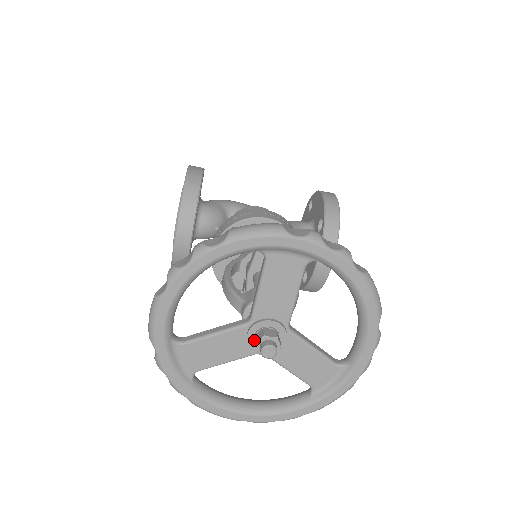
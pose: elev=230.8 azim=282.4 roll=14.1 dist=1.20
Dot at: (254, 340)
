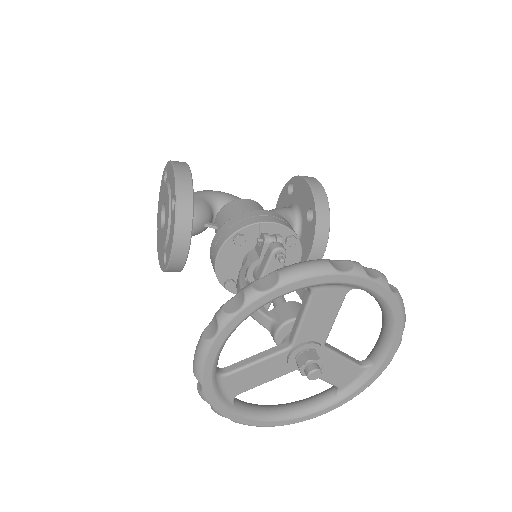
Dot at: (297, 364)
